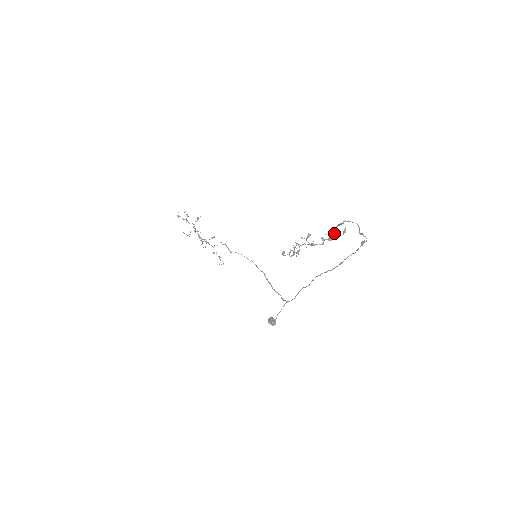
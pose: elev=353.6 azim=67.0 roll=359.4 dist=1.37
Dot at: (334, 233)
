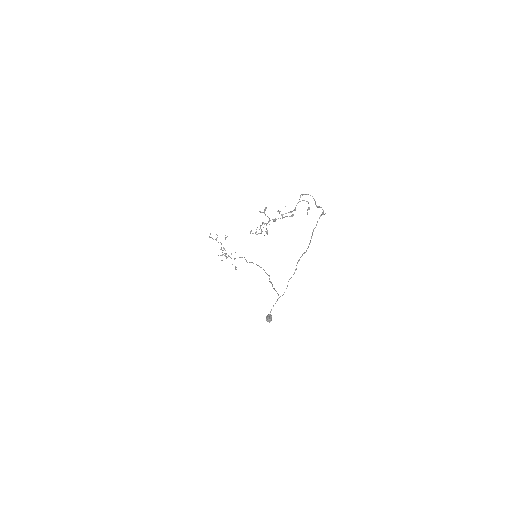
Dot at: (295, 209)
